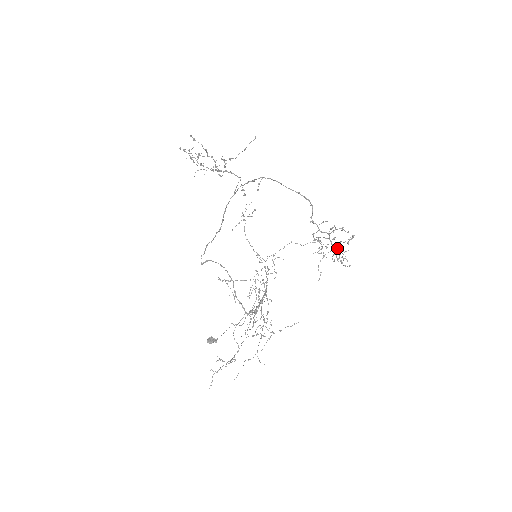
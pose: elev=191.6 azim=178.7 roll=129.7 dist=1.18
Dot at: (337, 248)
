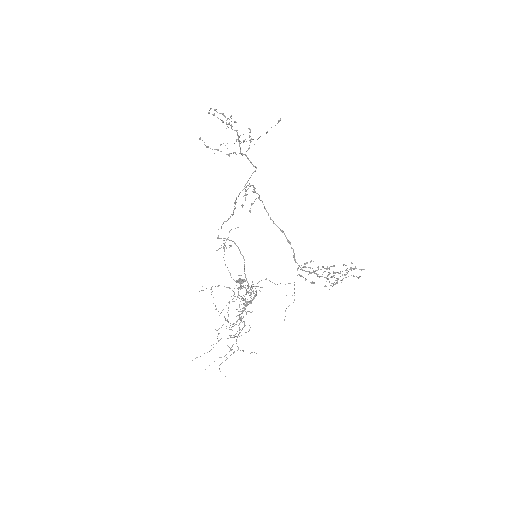
Dot at: occluded
